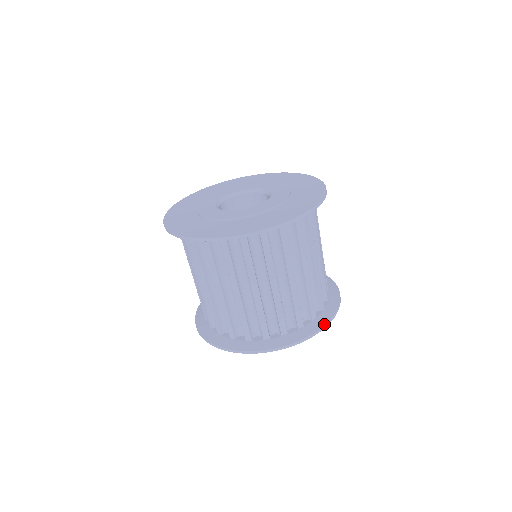
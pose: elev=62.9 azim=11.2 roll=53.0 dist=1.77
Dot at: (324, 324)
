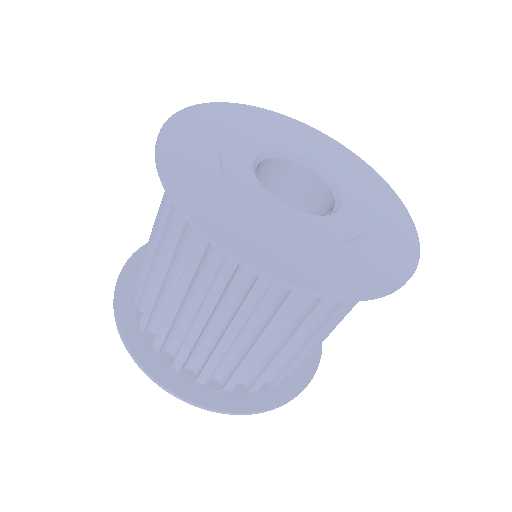
Dot at: (283, 402)
